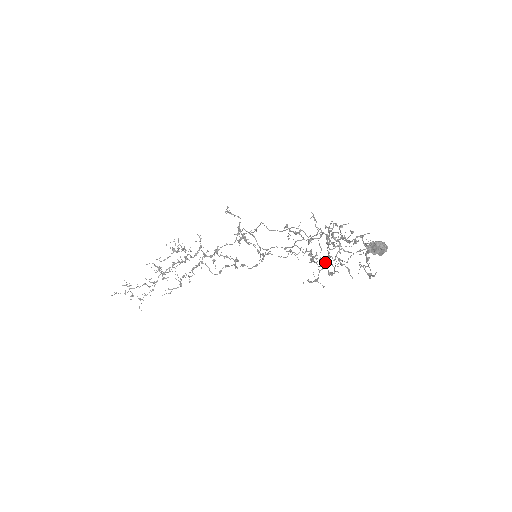
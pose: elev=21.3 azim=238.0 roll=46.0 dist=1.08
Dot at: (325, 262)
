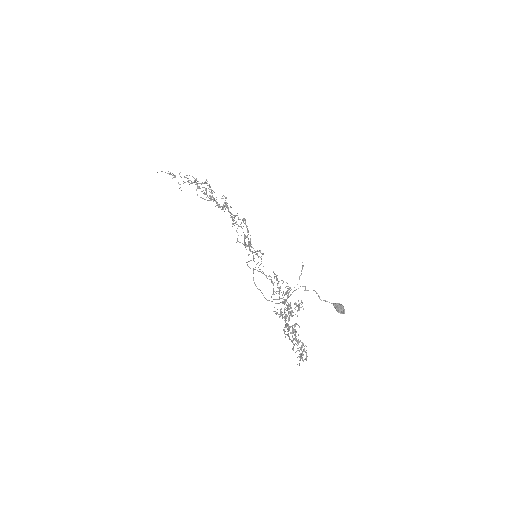
Dot at: occluded
